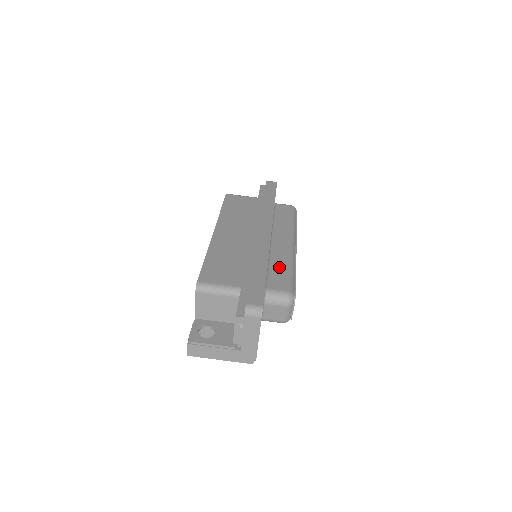
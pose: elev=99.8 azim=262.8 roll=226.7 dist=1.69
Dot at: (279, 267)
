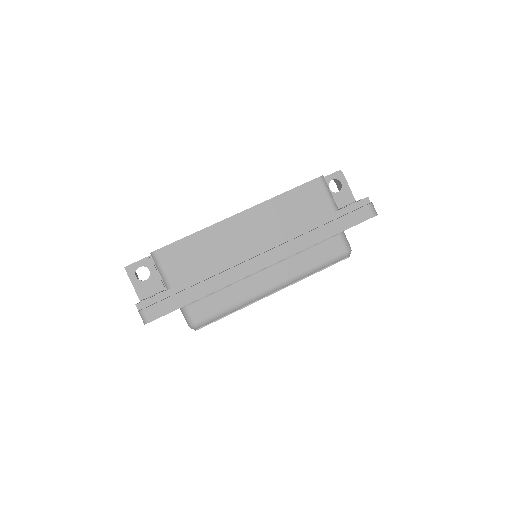
Dot at: (225, 298)
